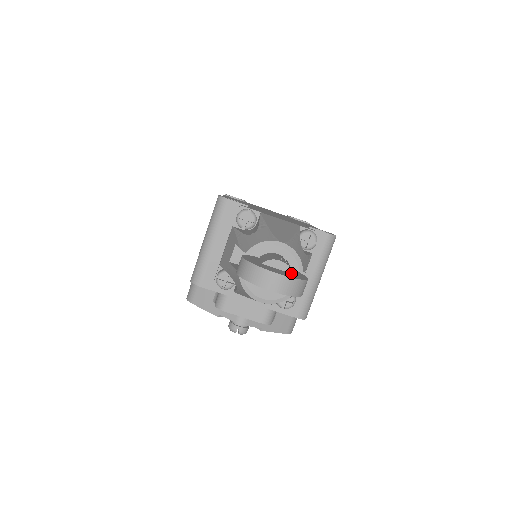
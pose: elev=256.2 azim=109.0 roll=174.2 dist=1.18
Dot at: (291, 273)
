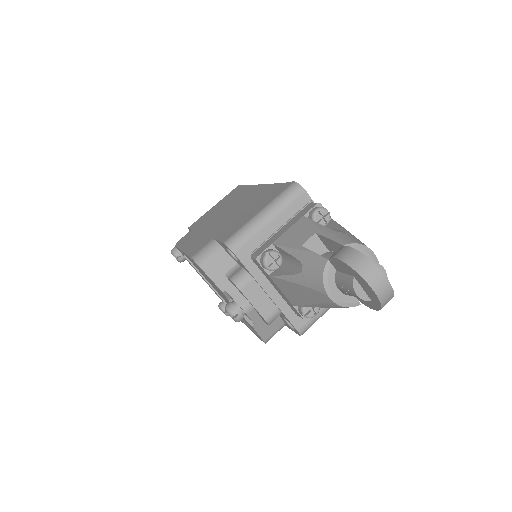
Dot at: occluded
